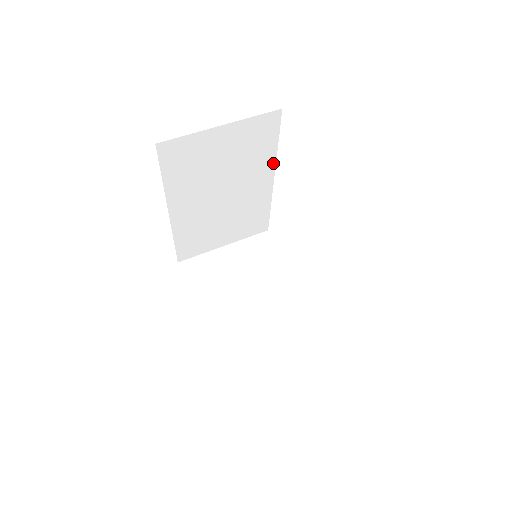
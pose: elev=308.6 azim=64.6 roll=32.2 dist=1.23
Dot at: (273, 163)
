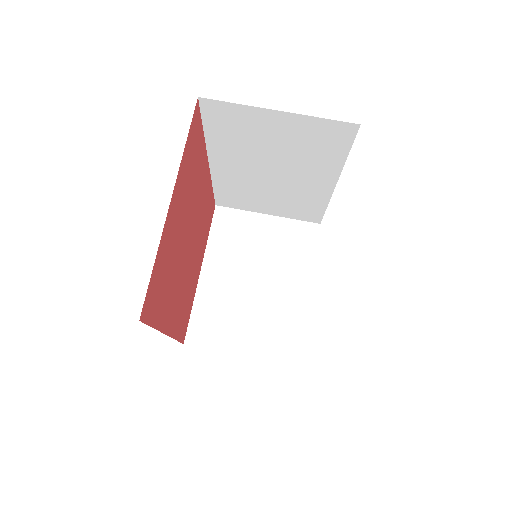
Dot at: (338, 170)
